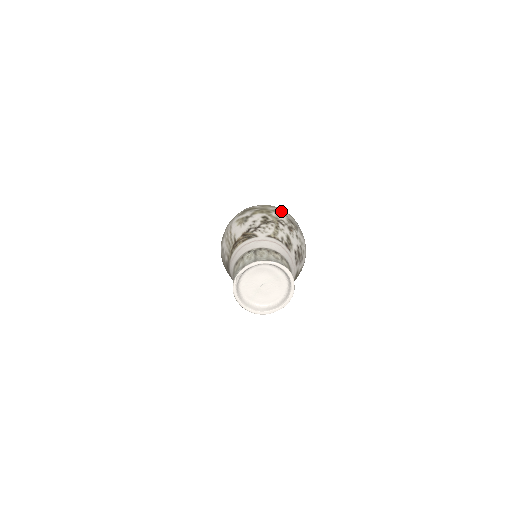
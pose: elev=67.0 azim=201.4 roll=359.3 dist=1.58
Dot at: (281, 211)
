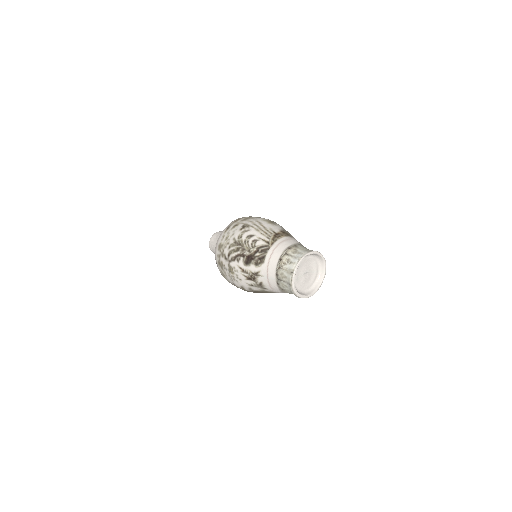
Dot at: occluded
